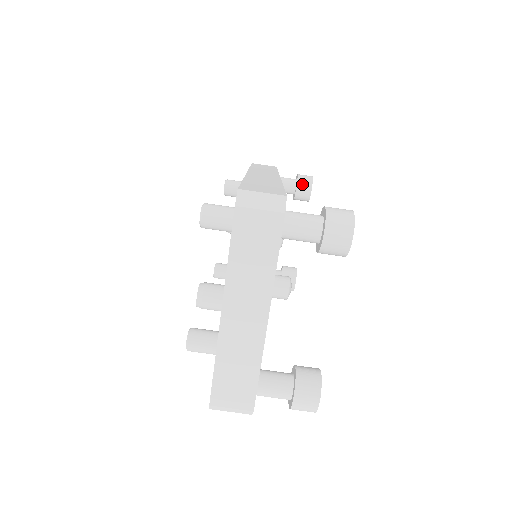
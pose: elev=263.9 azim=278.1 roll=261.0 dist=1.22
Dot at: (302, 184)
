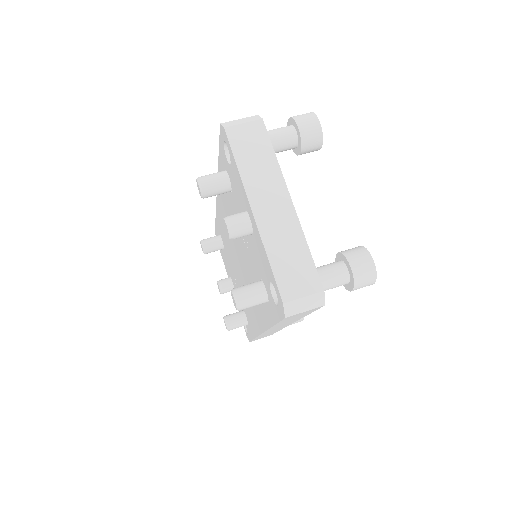
Dot at: occluded
